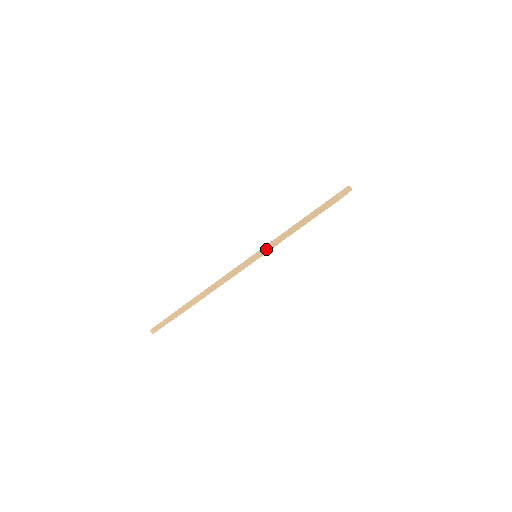
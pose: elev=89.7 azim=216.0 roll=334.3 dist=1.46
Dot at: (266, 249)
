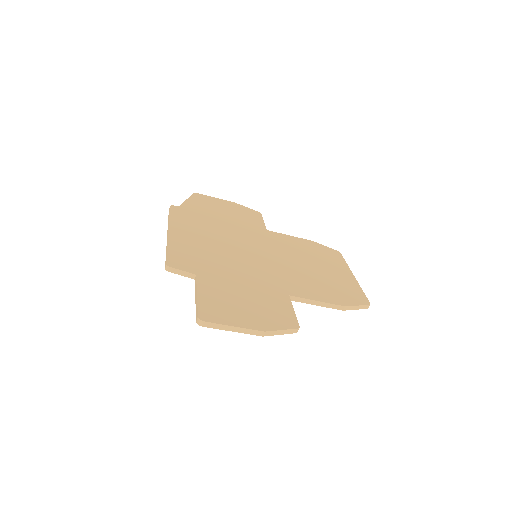
Dot at: (166, 267)
